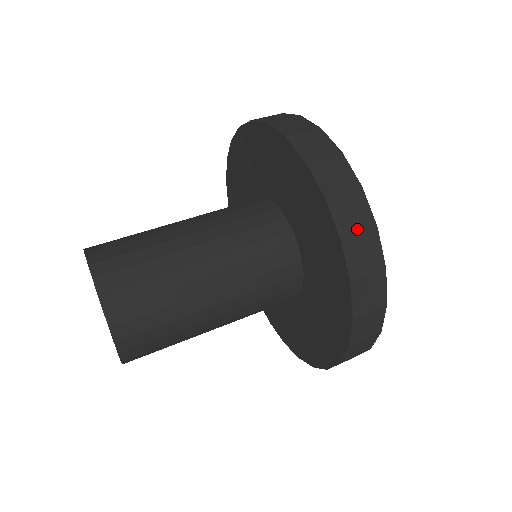
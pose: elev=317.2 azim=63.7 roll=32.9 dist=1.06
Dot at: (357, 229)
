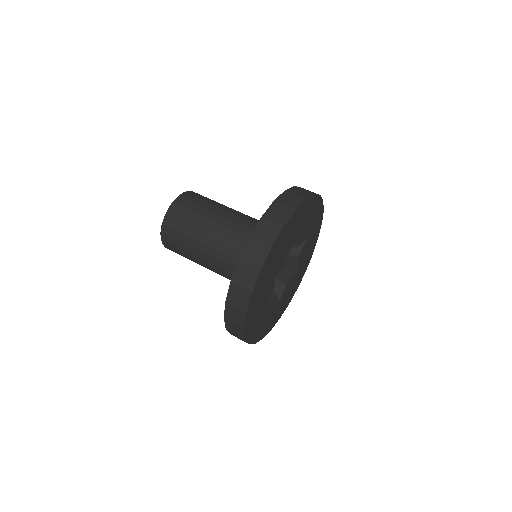
Dot at: (242, 285)
